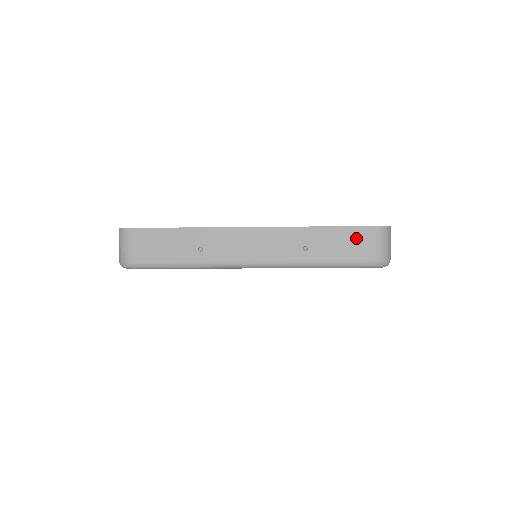
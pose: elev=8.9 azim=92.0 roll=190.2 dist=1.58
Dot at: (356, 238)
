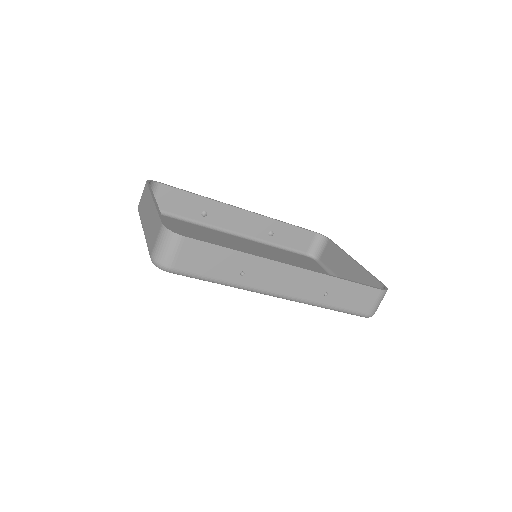
Dot at: (365, 295)
